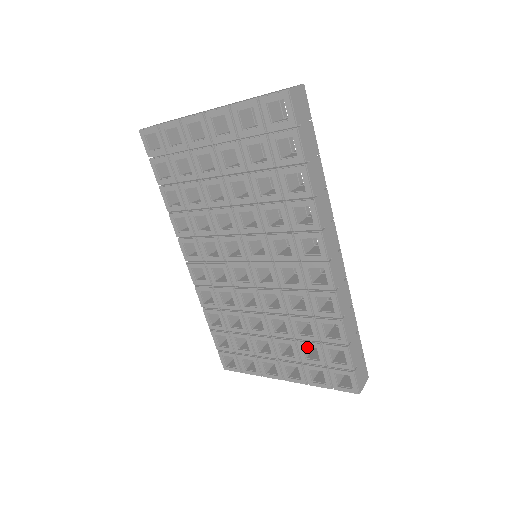
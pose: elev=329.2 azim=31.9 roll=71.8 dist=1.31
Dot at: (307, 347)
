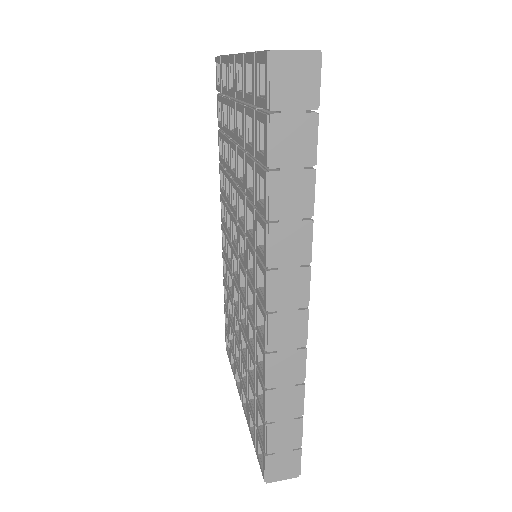
Dot at: occluded
